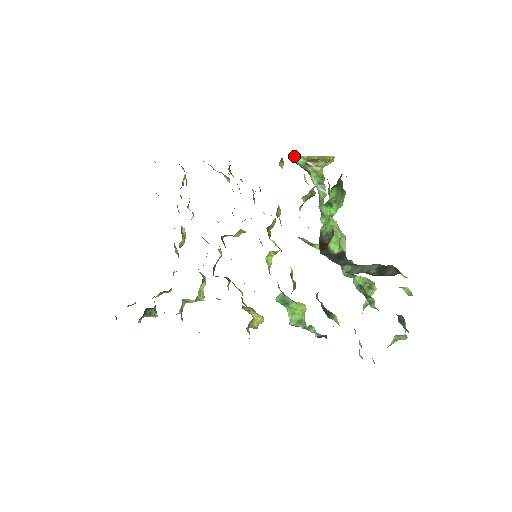
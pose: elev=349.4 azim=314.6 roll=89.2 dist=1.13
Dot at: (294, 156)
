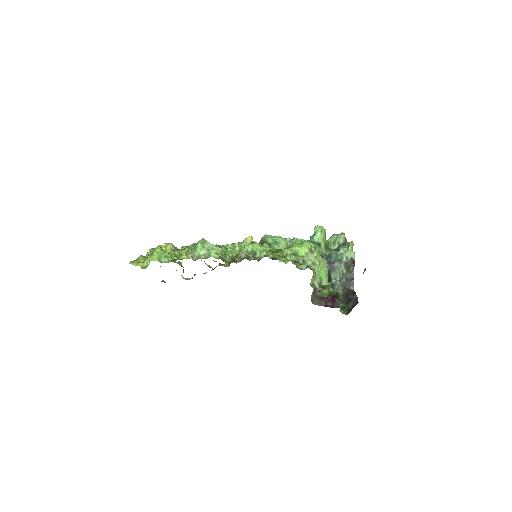
Dot at: (311, 298)
